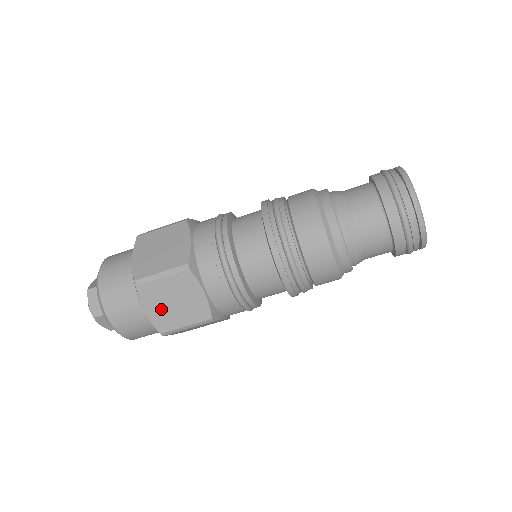
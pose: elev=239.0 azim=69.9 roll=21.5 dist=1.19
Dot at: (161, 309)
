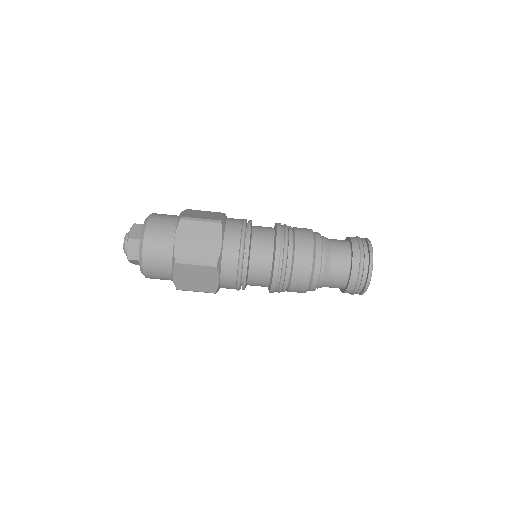
Dot at: (185, 279)
